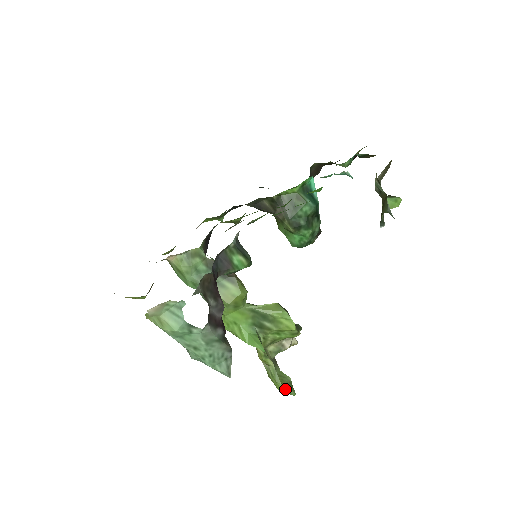
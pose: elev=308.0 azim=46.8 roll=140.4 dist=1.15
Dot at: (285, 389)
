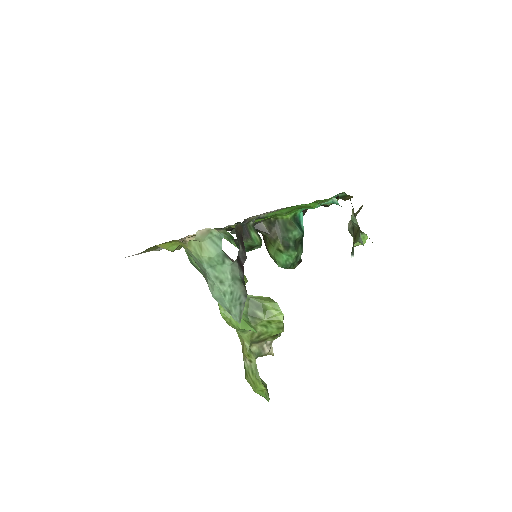
Dot at: (264, 386)
